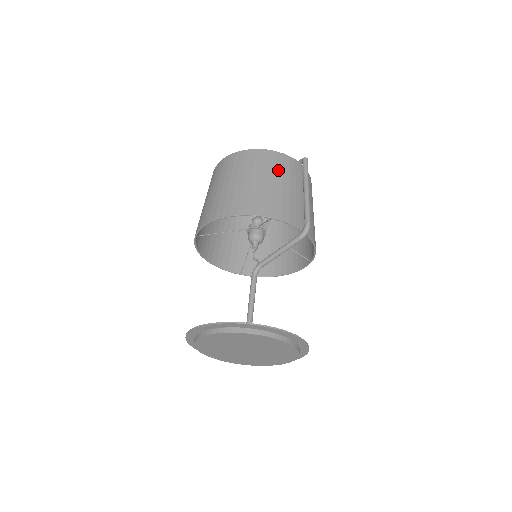
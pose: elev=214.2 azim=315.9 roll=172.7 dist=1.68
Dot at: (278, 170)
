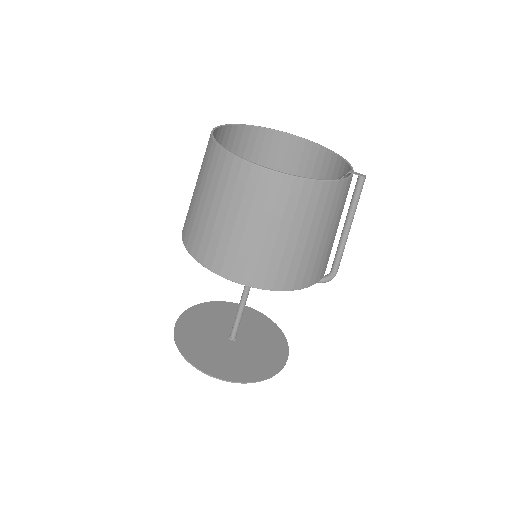
Dot at: (331, 214)
